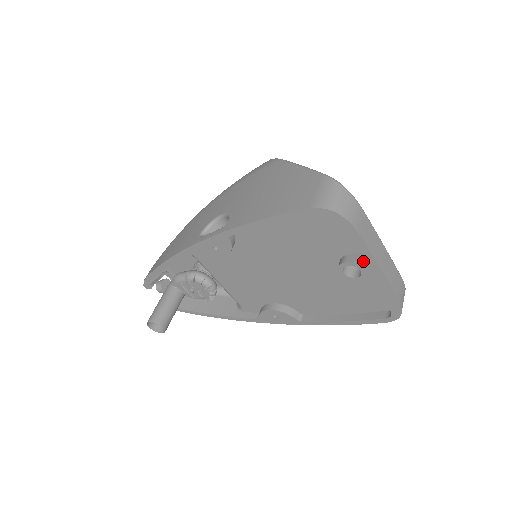
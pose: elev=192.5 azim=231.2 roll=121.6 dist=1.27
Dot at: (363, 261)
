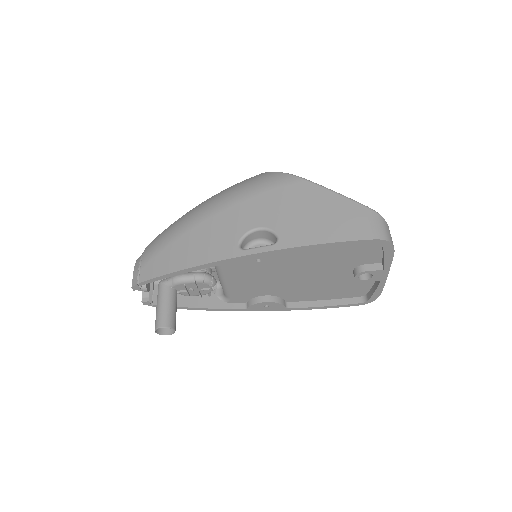
Dot at: (380, 271)
